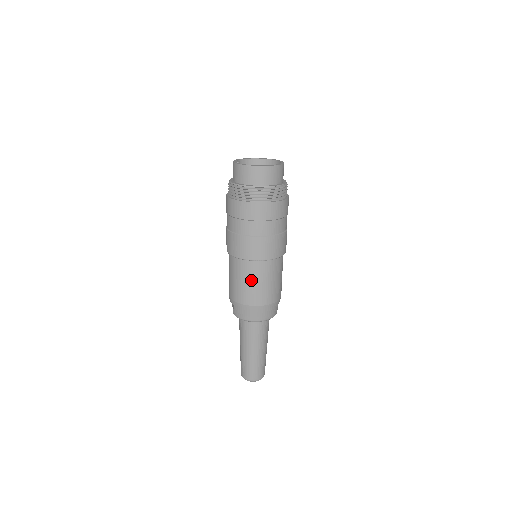
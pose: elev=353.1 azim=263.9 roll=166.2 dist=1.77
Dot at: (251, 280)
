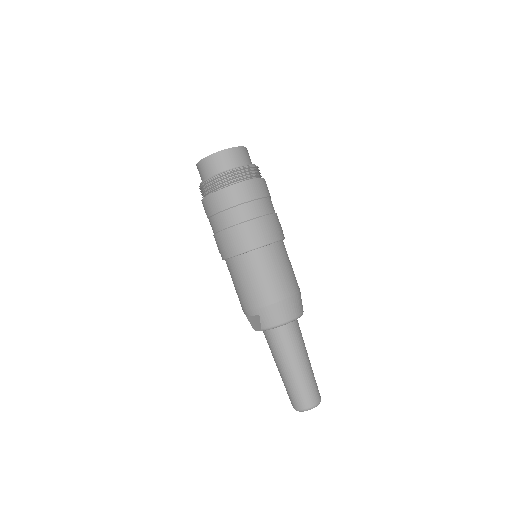
Dot at: (269, 271)
